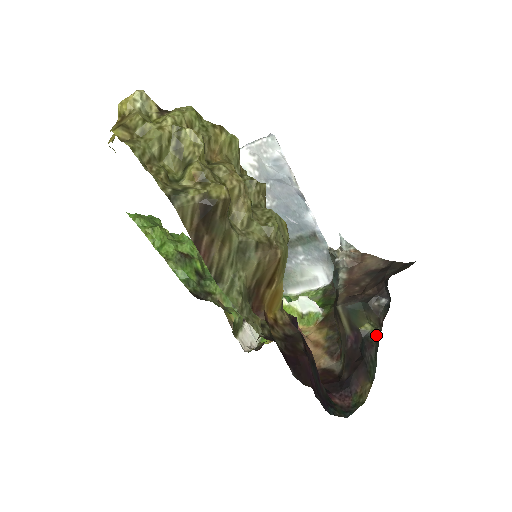
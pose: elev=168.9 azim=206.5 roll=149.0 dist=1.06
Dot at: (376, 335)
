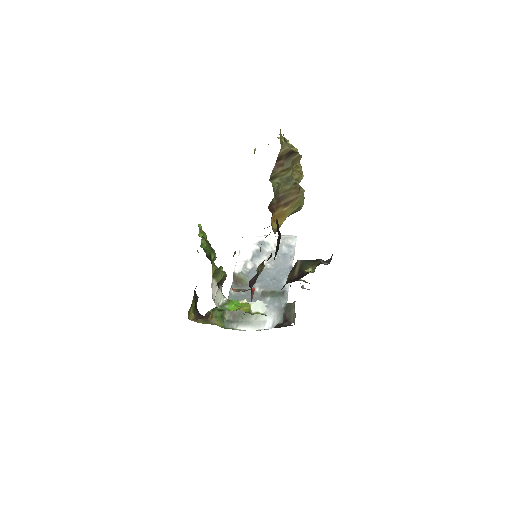
Dot at: (314, 269)
